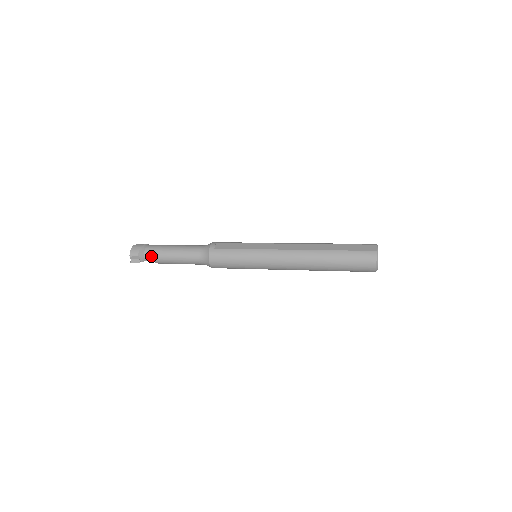
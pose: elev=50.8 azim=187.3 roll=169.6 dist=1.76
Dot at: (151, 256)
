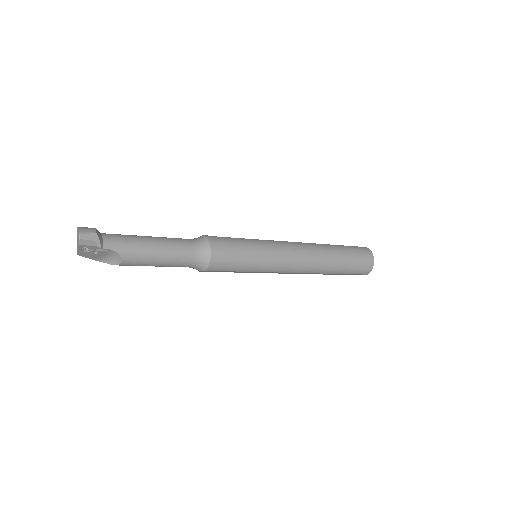
Dot at: (115, 240)
